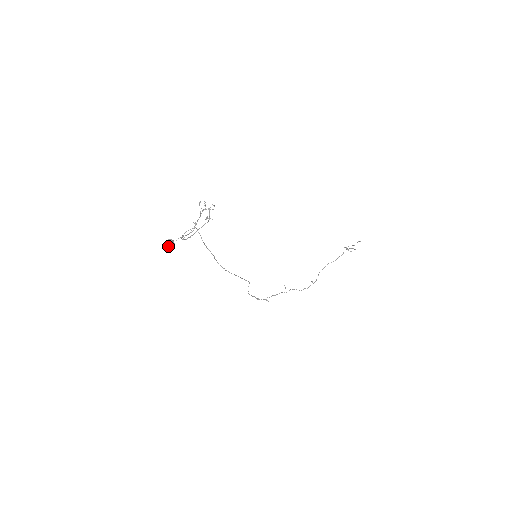
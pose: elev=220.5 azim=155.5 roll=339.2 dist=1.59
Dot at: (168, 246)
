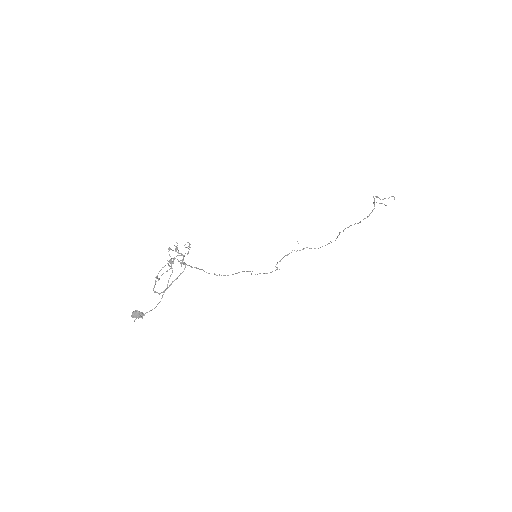
Dot at: (136, 317)
